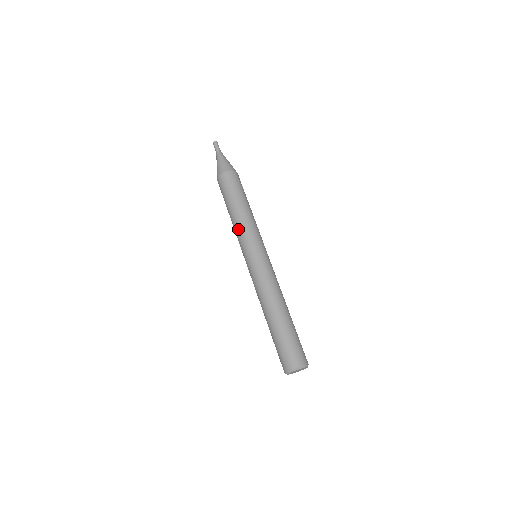
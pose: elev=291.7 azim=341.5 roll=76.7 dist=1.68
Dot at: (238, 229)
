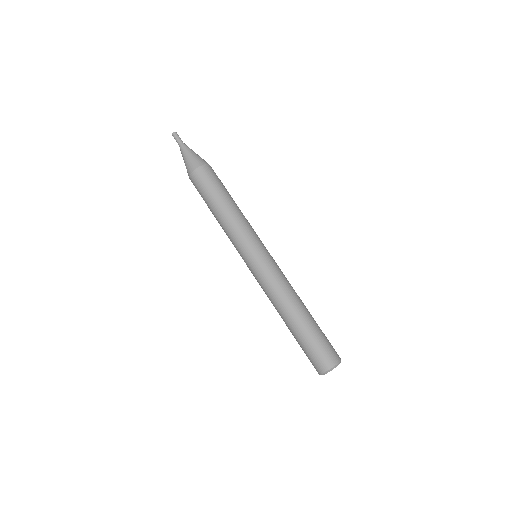
Dot at: (232, 229)
